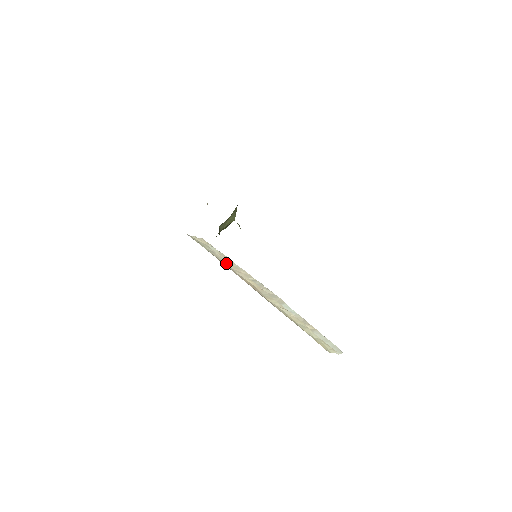
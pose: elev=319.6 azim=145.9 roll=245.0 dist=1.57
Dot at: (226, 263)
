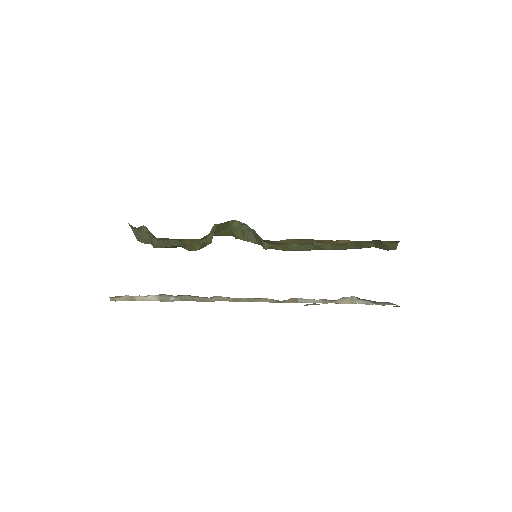
Dot at: occluded
